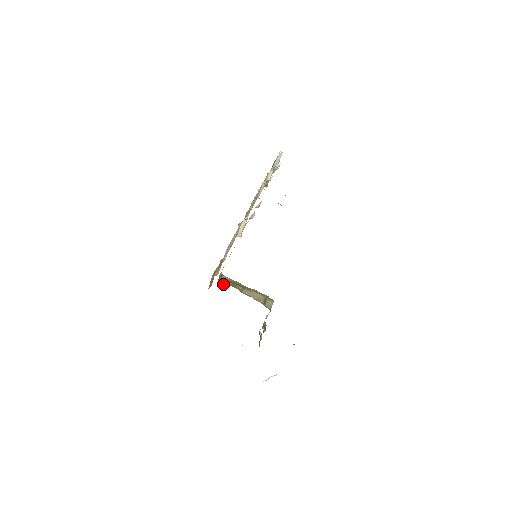
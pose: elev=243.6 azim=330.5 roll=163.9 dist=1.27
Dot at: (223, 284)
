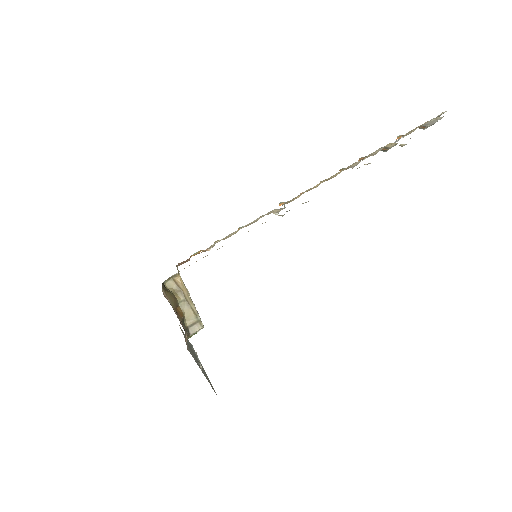
Dot at: (169, 285)
